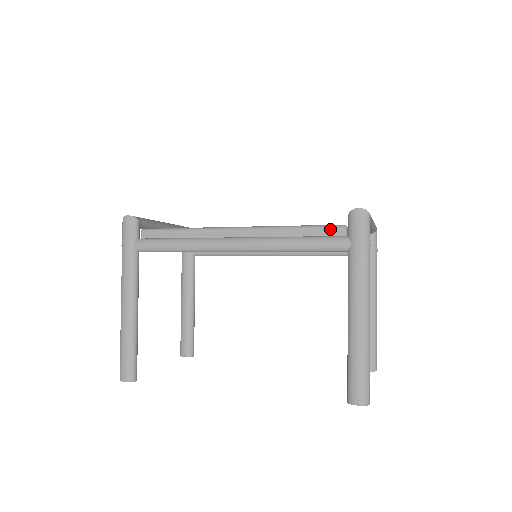
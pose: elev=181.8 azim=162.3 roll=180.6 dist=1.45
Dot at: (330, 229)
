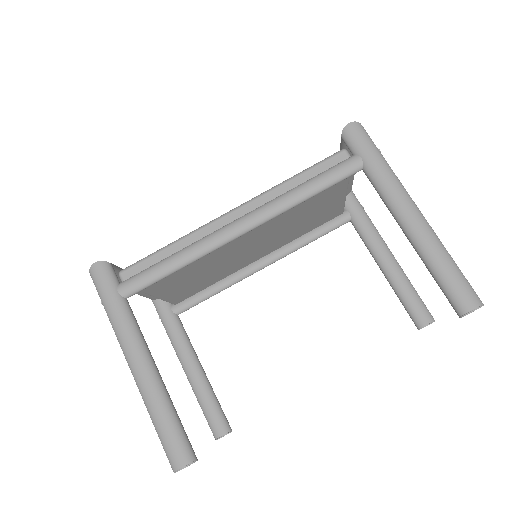
Dot at: (332, 159)
